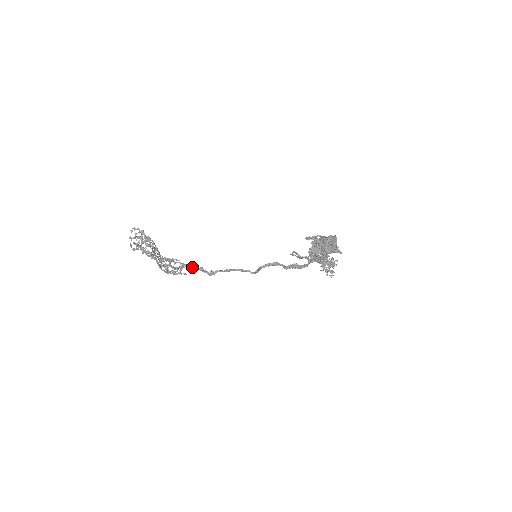
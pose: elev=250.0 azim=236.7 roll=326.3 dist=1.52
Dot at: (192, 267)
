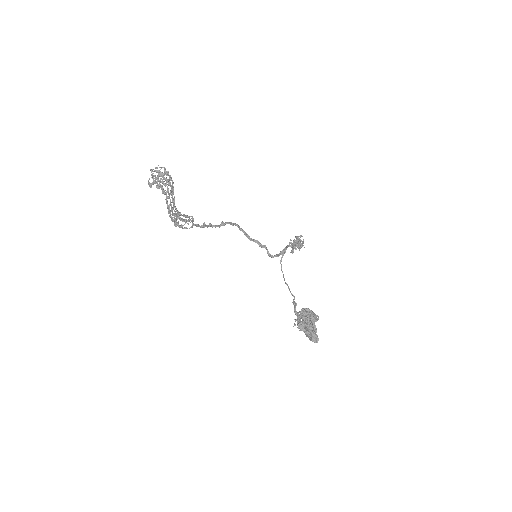
Dot at: (198, 226)
